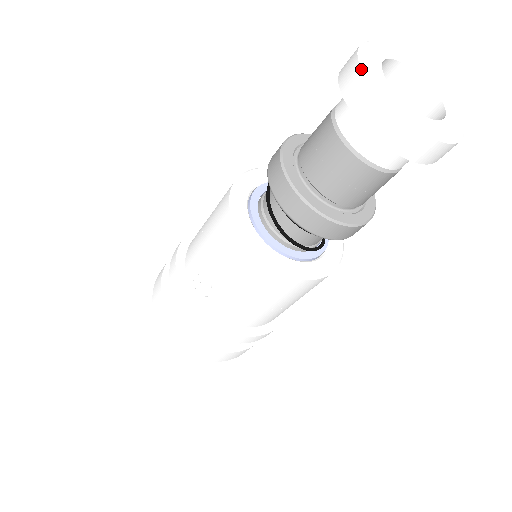
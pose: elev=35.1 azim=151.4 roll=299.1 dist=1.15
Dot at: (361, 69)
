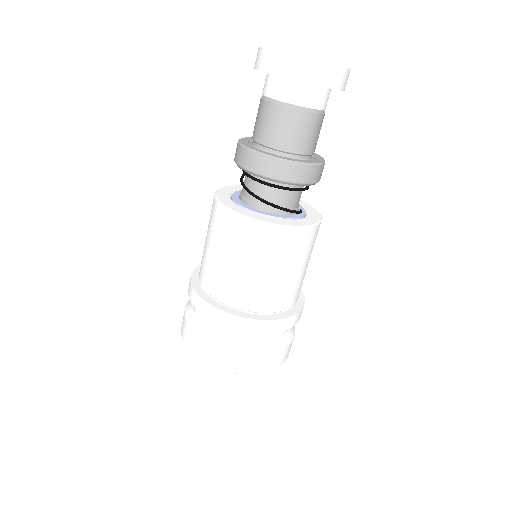
Dot at: (261, 47)
